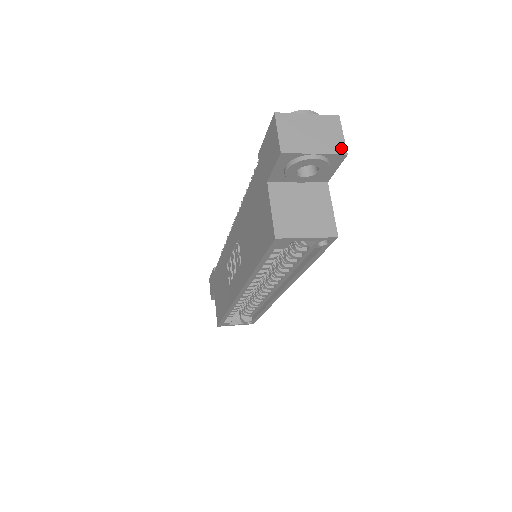
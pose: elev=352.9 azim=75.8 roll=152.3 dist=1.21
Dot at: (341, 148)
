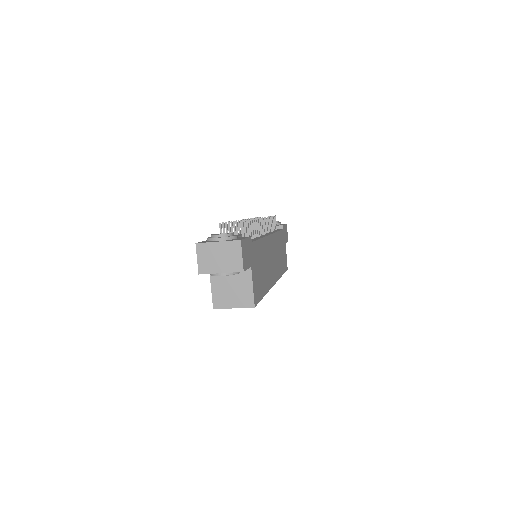
Dot at: (239, 267)
